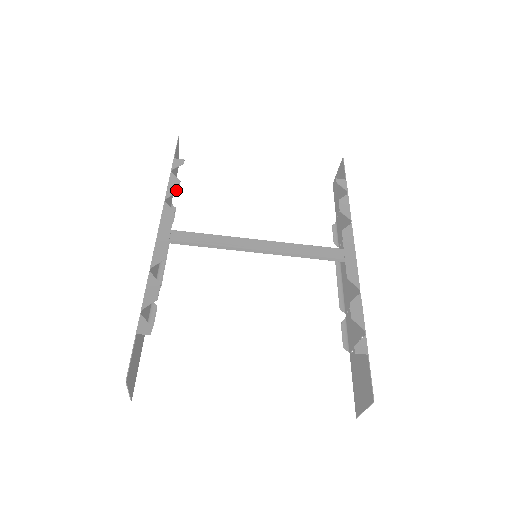
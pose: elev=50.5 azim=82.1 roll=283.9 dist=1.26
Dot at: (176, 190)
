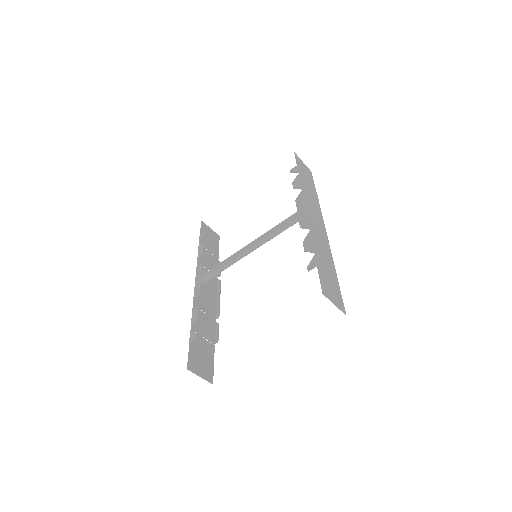
Dot at: (202, 252)
